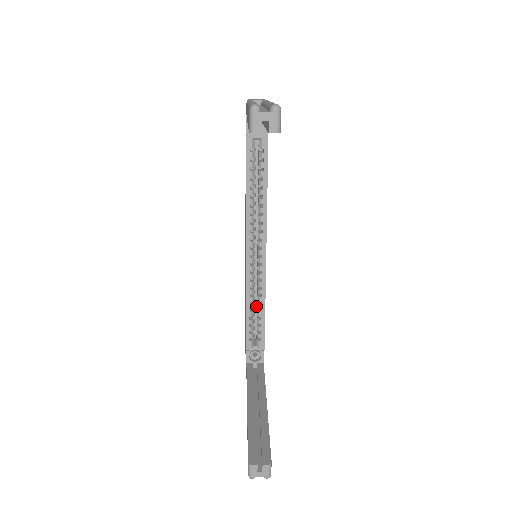
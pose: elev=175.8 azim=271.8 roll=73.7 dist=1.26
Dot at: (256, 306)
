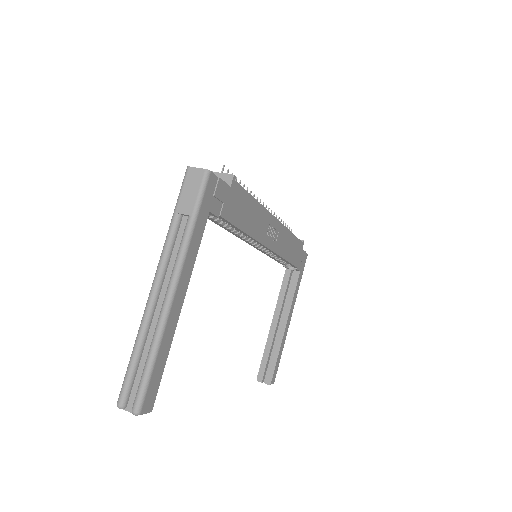
Dot at: occluded
